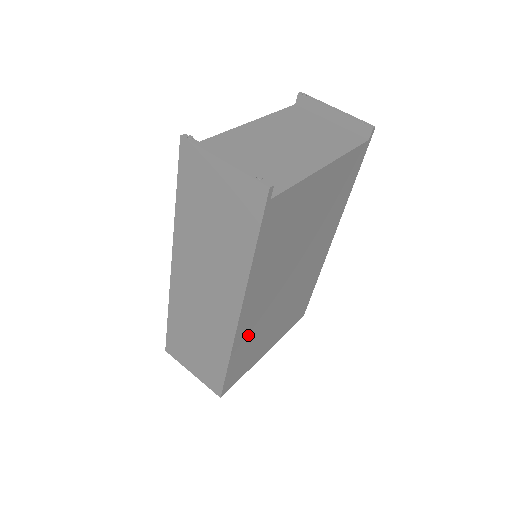
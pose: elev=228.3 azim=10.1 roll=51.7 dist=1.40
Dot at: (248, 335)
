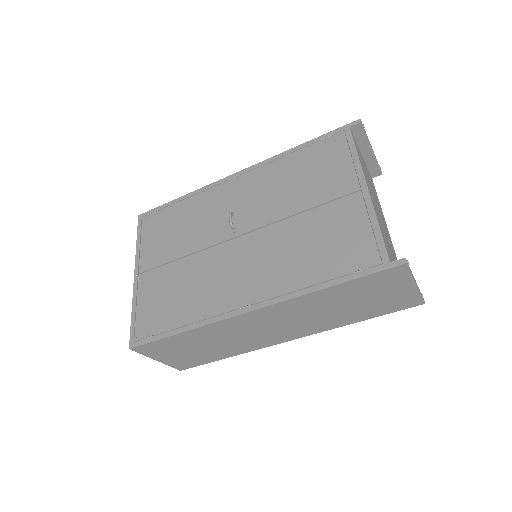
Dot at: occluded
